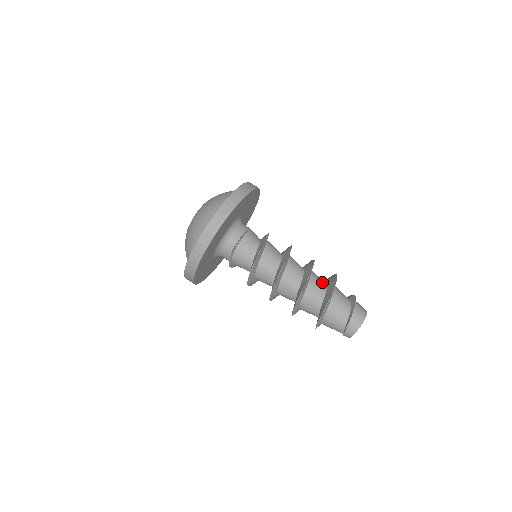
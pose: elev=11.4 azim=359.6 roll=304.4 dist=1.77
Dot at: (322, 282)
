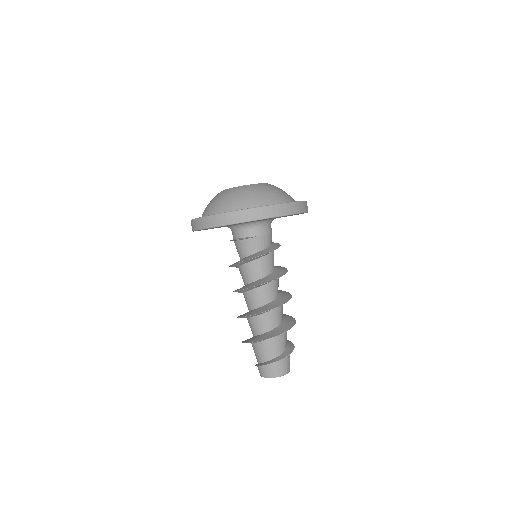
Dot at: (265, 326)
